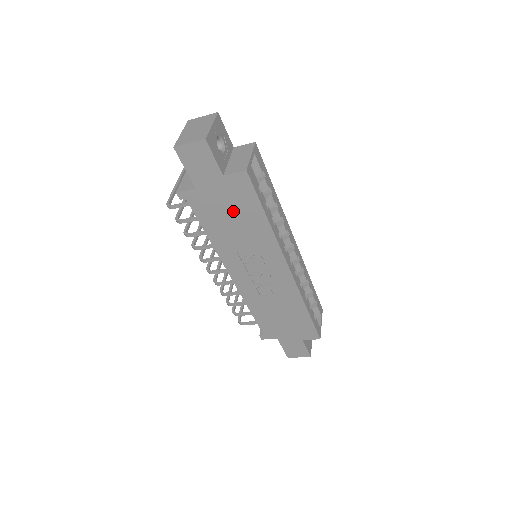
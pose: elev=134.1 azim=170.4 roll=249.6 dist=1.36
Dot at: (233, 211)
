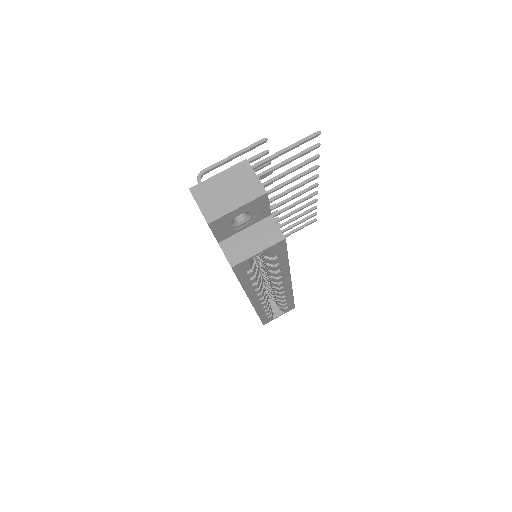
Dot at: occluded
